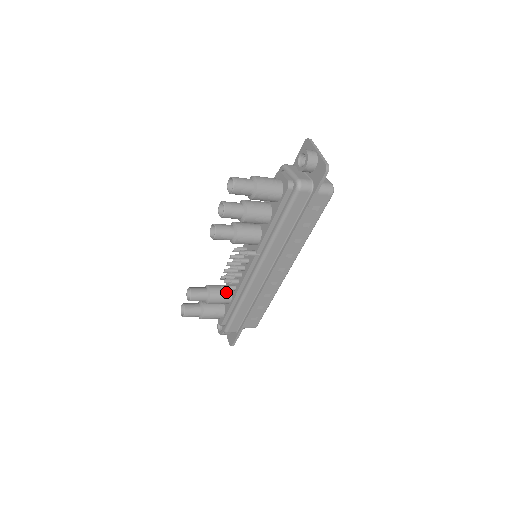
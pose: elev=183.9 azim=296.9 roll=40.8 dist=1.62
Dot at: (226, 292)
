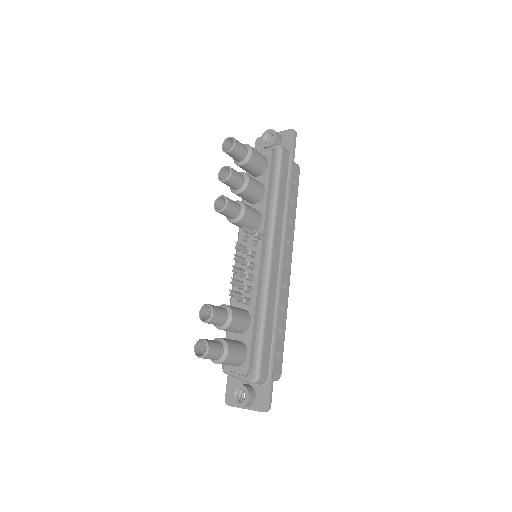
Dot at: (242, 309)
